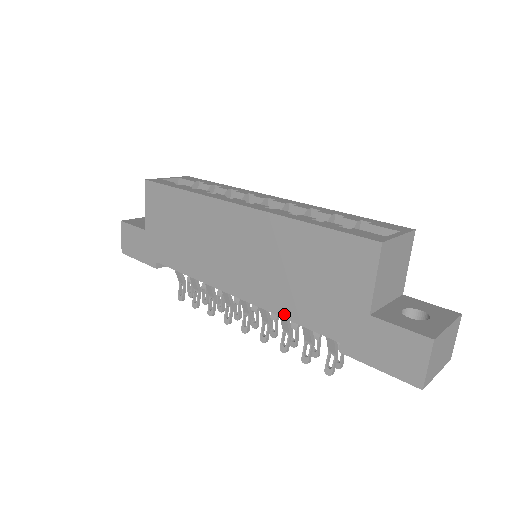
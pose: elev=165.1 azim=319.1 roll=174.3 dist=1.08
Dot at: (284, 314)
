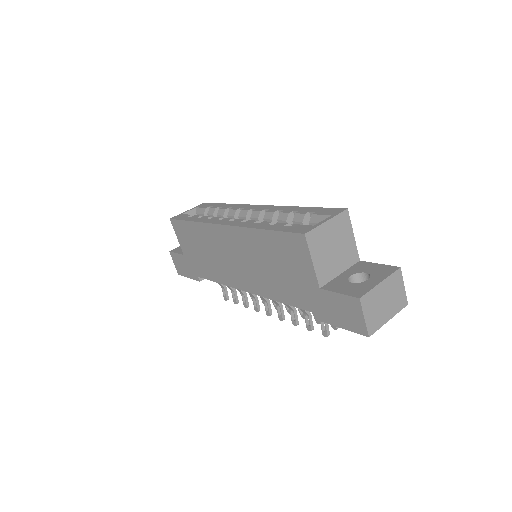
Dot at: (276, 299)
